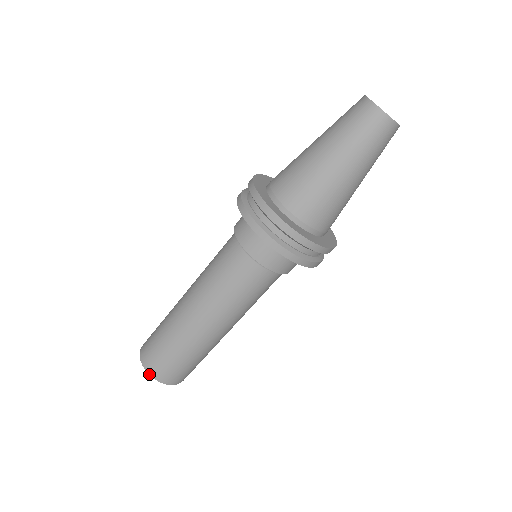
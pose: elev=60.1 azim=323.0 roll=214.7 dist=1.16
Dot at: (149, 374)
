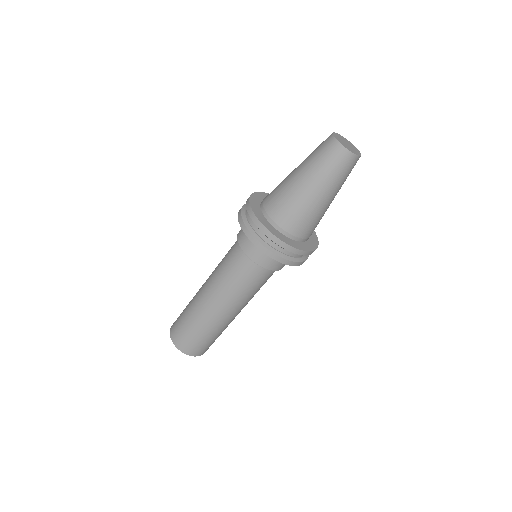
Dot at: (177, 348)
